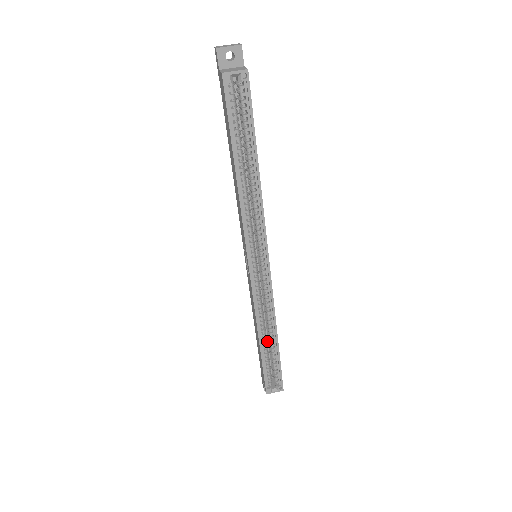
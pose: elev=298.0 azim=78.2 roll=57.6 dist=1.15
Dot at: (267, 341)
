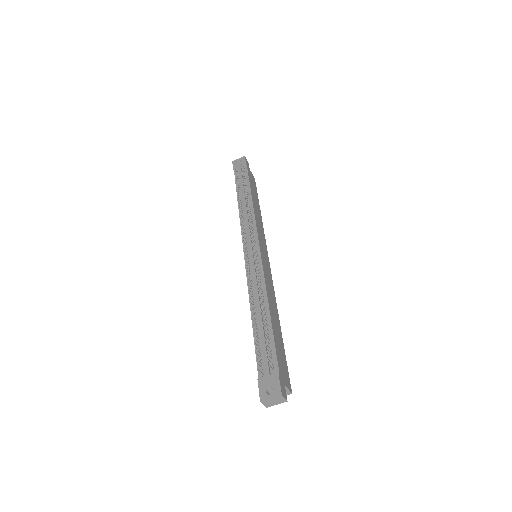
Dot at: occluded
